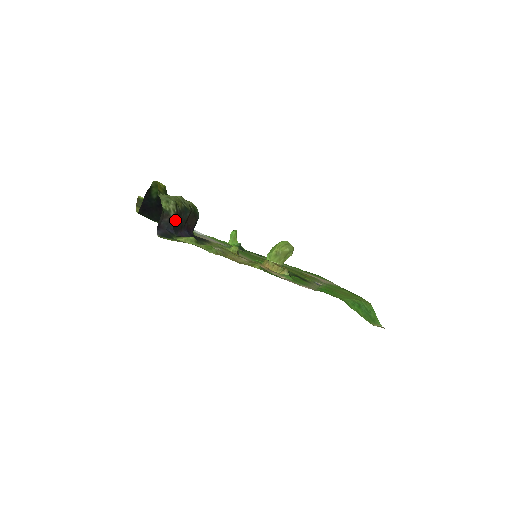
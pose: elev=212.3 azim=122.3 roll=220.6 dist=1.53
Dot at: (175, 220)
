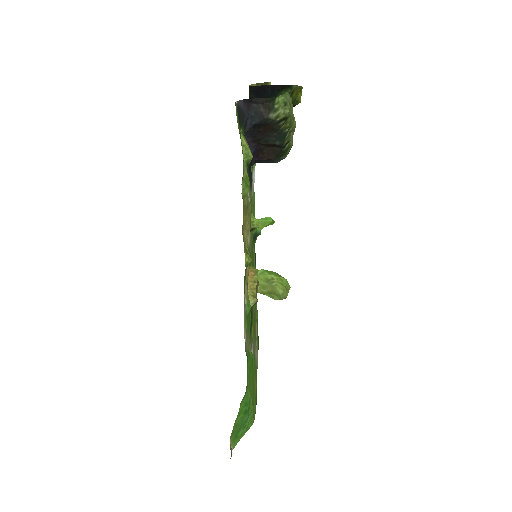
Dot at: (265, 125)
